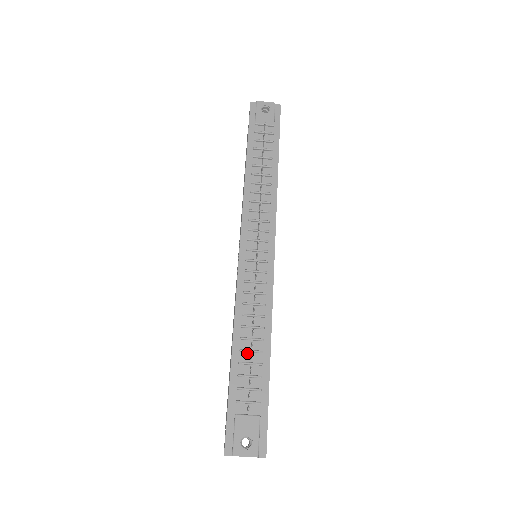
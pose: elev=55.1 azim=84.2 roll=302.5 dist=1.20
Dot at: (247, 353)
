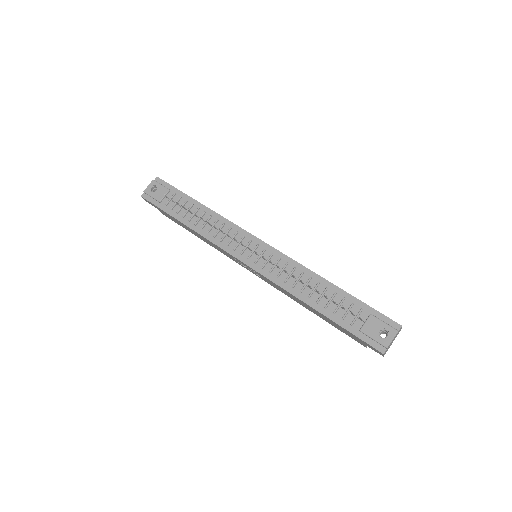
Dot at: (322, 299)
